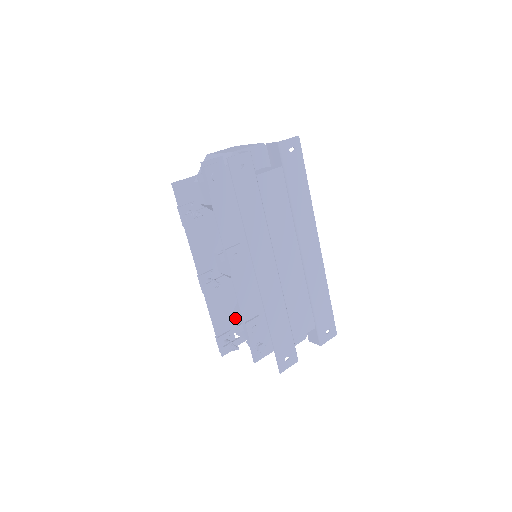
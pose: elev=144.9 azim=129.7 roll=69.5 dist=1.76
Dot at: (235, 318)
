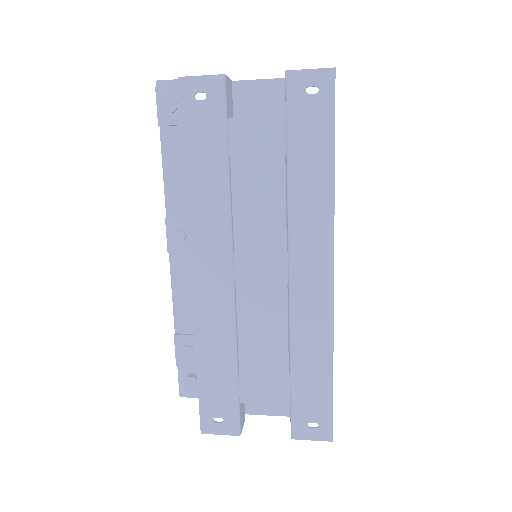
Dot at: occluded
